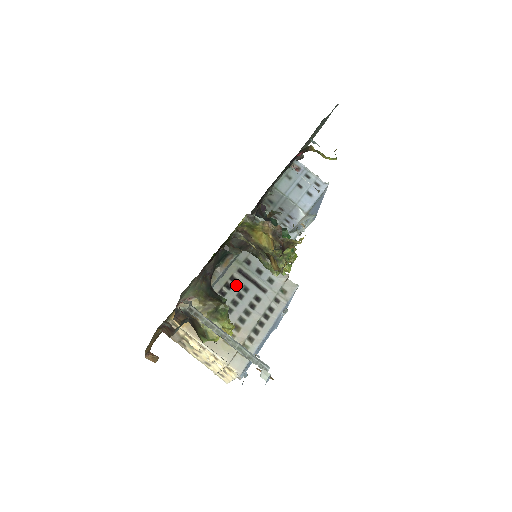
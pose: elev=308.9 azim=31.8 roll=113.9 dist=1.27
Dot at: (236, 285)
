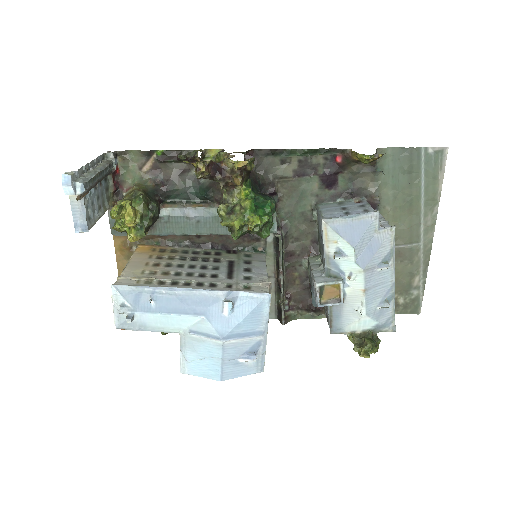
Dot at: (213, 263)
